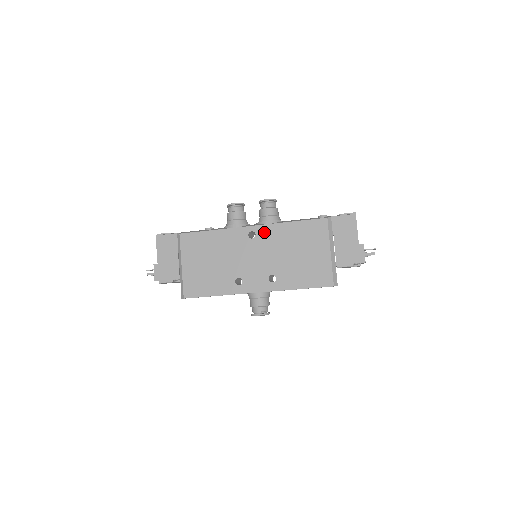
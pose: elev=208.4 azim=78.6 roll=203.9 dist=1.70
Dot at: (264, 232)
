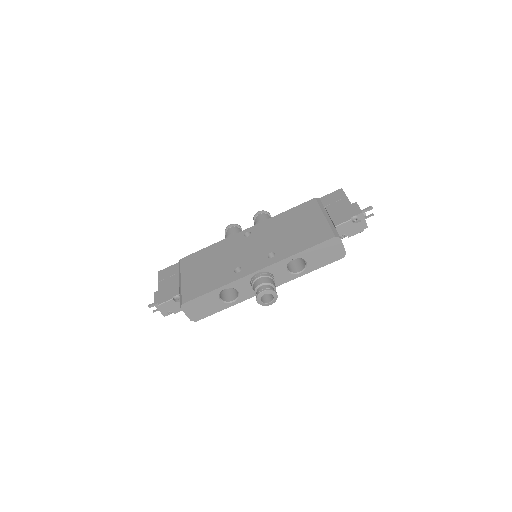
Dot at: (258, 228)
